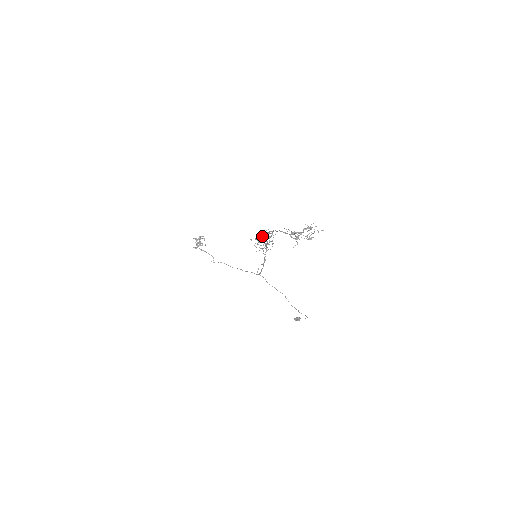
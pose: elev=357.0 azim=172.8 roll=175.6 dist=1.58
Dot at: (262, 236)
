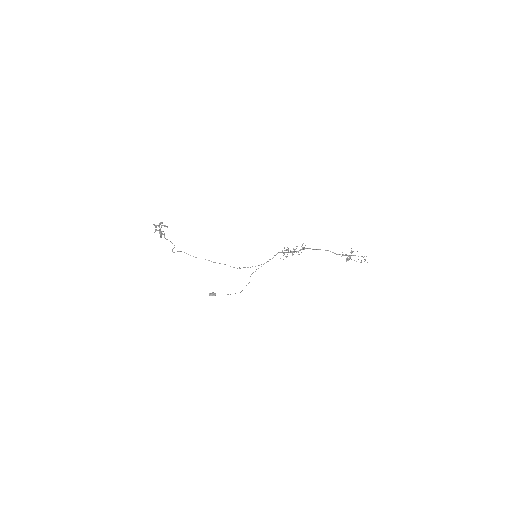
Dot at: (301, 249)
